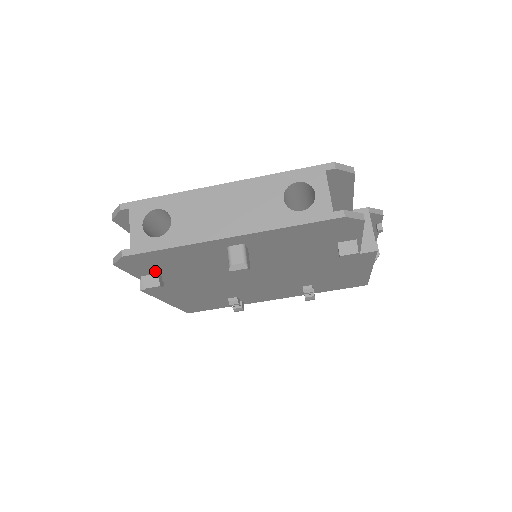
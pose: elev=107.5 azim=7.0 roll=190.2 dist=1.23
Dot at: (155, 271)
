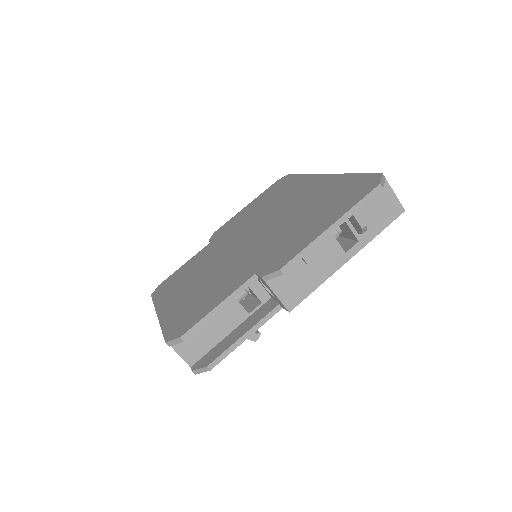
Dot at: occluded
